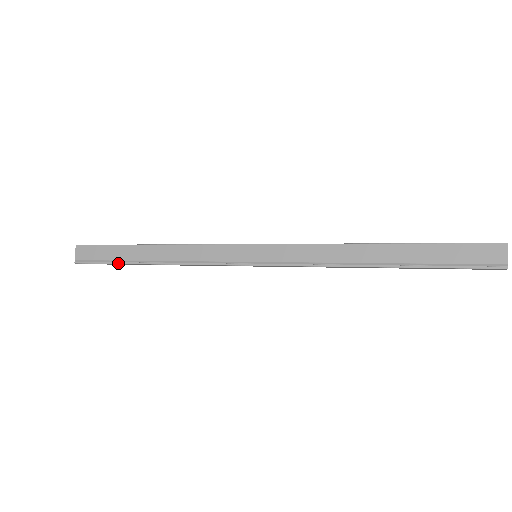
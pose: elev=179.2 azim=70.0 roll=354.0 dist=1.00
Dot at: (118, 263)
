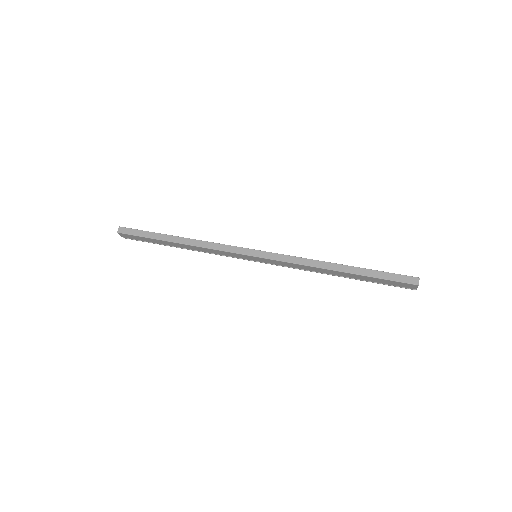
Dot at: occluded
